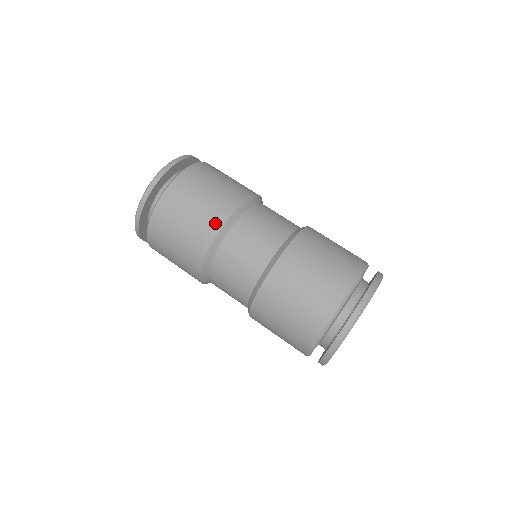
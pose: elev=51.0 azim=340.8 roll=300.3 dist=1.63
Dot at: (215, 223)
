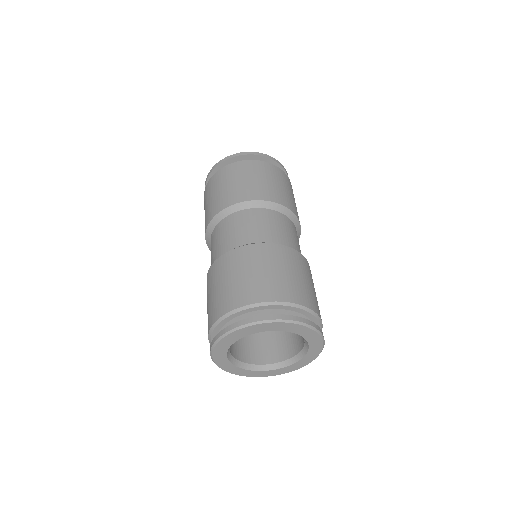
Dot at: (263, 195)
